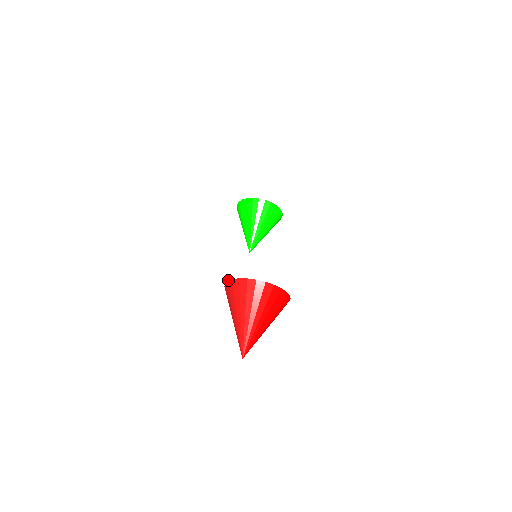
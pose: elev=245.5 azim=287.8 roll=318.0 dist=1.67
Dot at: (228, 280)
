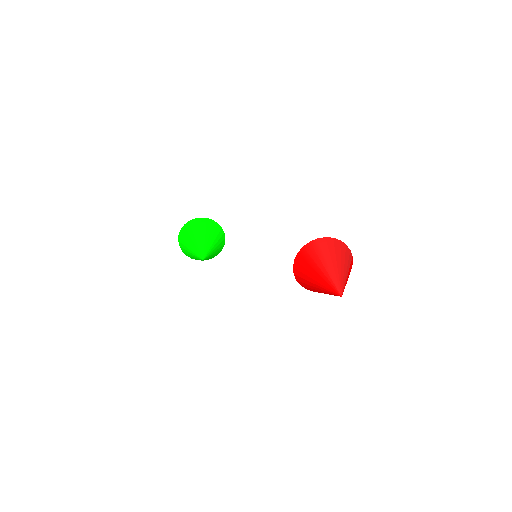
Dot at: (327, 237)
